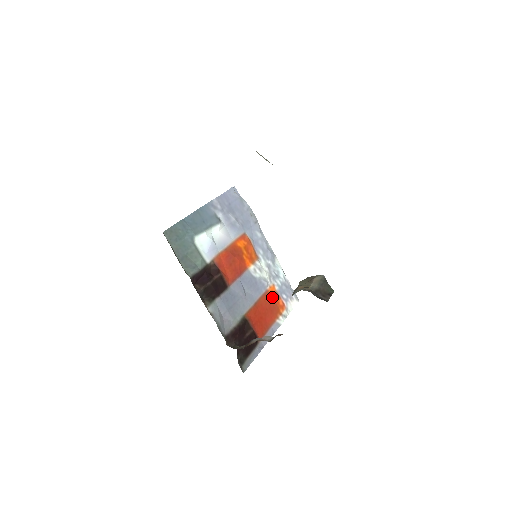
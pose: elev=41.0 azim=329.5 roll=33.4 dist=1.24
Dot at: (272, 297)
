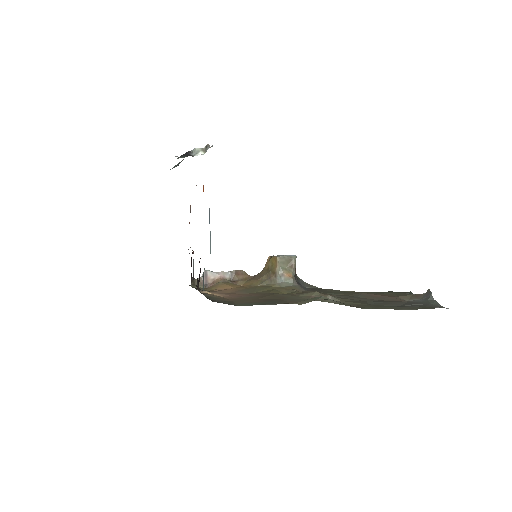
Dot at: occluded
